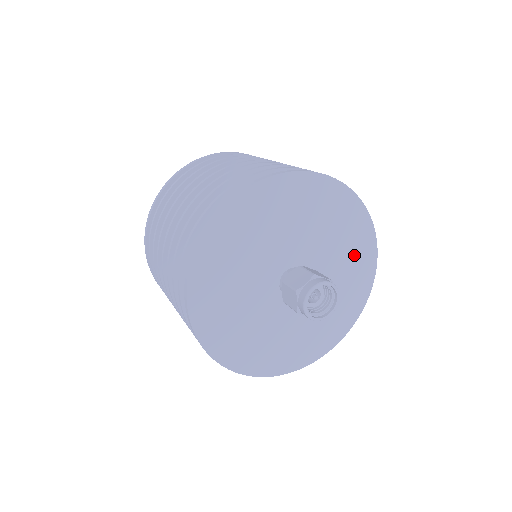
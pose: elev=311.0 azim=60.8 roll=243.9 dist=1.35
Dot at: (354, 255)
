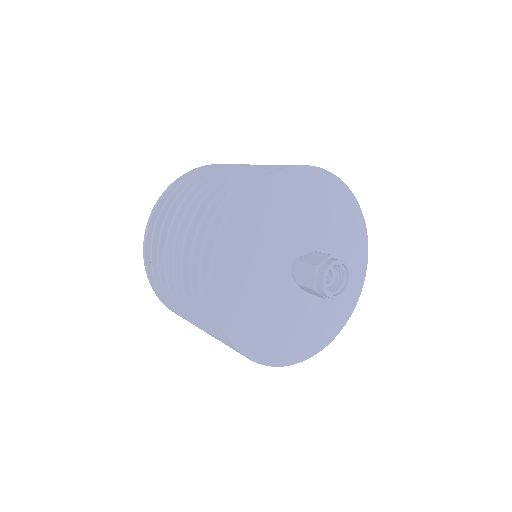
Dot at: (350, 259)
